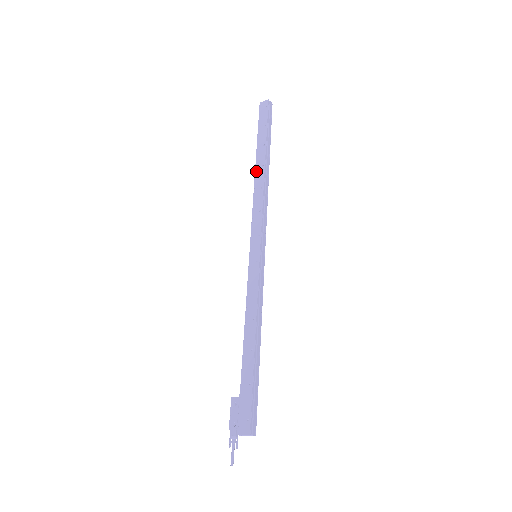
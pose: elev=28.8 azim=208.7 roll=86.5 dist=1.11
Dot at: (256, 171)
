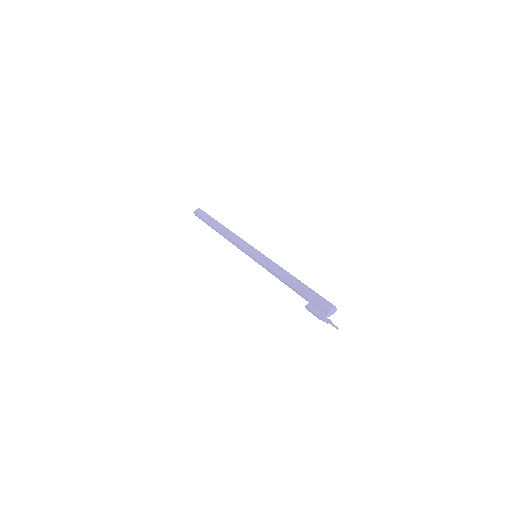
Dot at: (220, 230)
